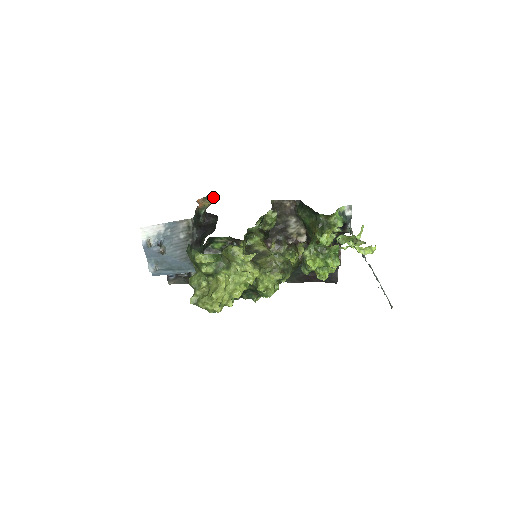
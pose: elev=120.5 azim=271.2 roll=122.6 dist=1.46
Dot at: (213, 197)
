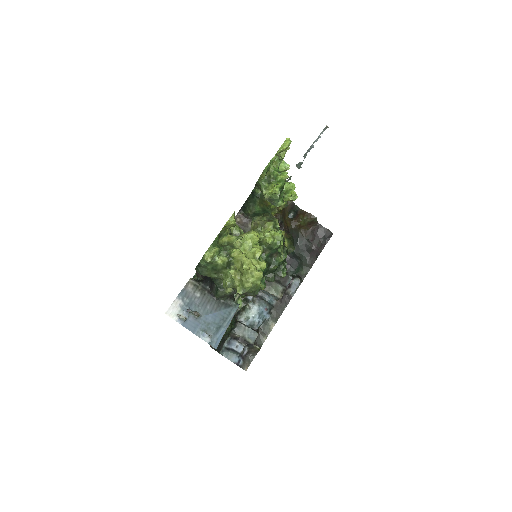
Dot at: occluded
